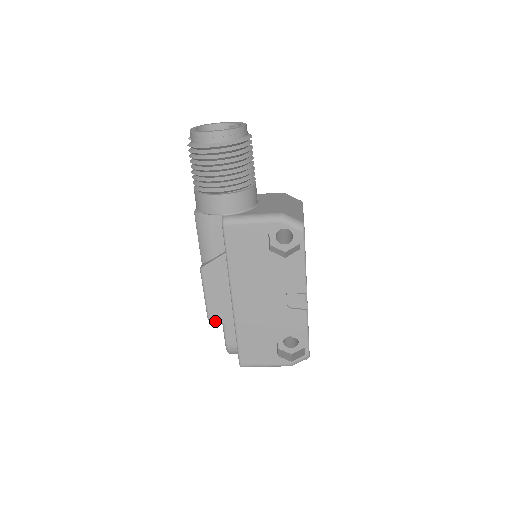
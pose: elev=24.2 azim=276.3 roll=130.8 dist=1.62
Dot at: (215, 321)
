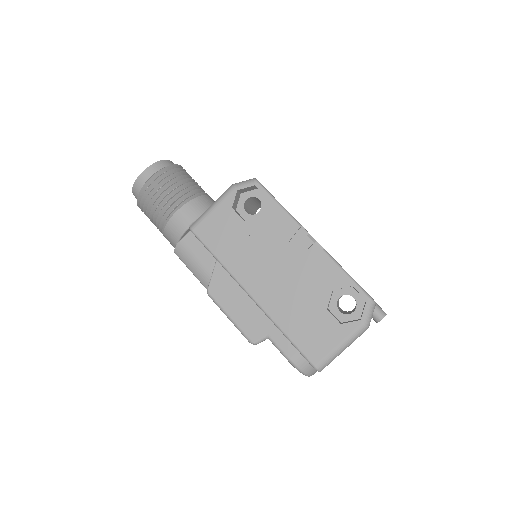
Dot at: (257, 339)
